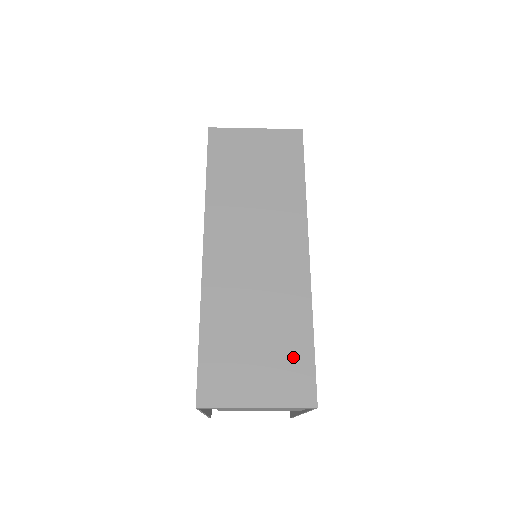
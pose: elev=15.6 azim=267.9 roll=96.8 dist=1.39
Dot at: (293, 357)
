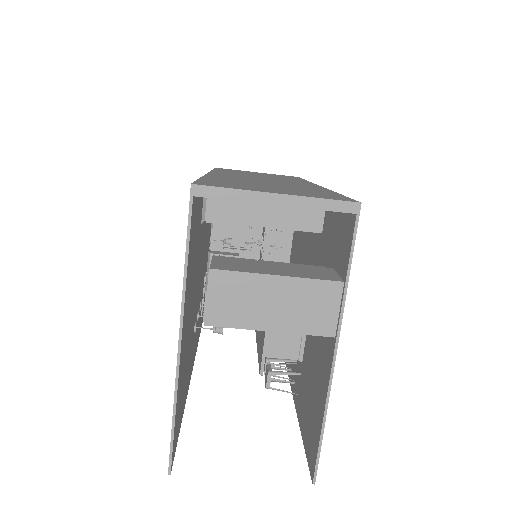
Dot at: (318, 193)
